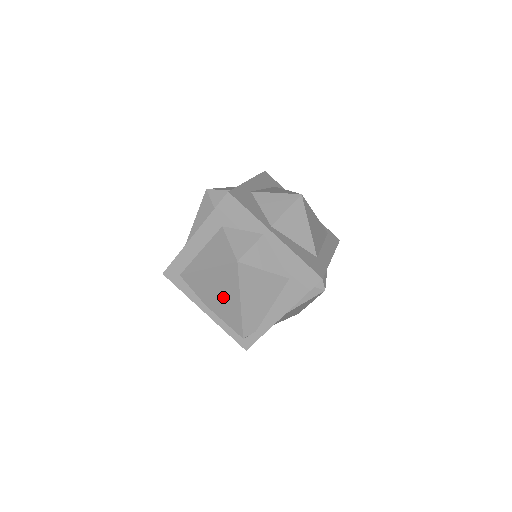
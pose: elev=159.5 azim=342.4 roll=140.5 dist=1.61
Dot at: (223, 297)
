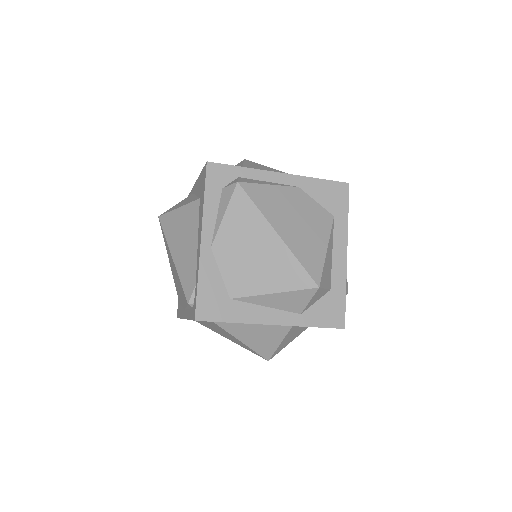
Dot at: (175, 274)
